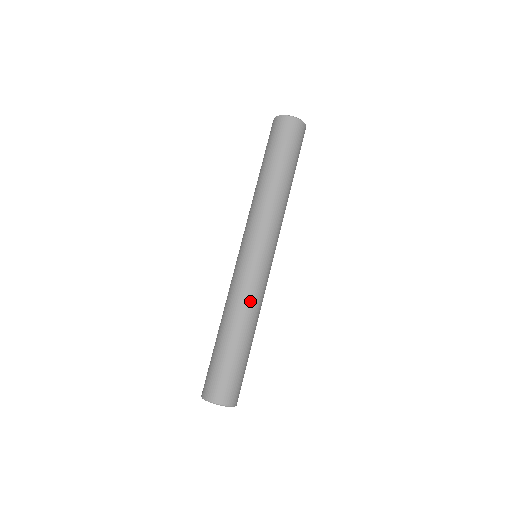
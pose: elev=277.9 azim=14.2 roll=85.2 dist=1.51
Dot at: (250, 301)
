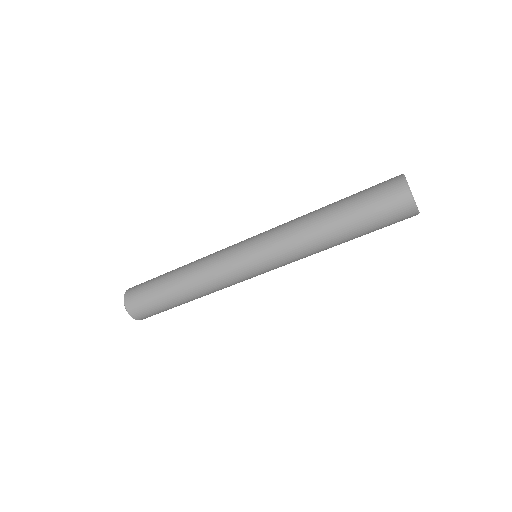
Dot at: occluded
